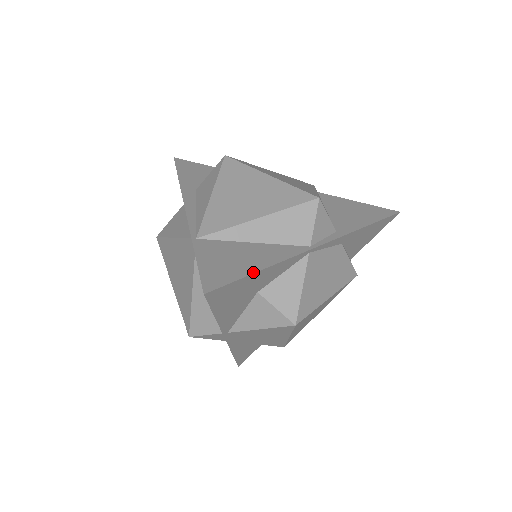
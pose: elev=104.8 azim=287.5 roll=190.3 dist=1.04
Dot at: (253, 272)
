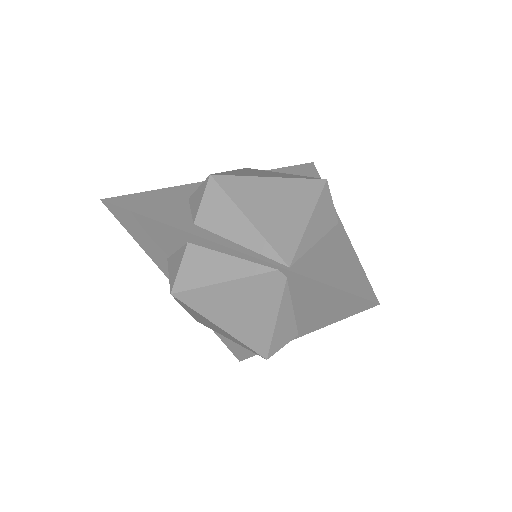
Dot at: (361, 266)
